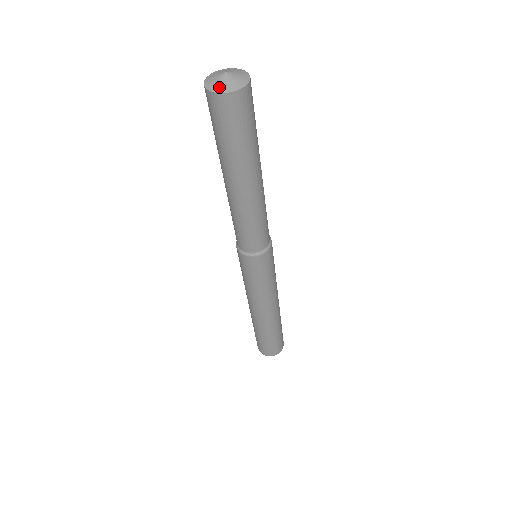
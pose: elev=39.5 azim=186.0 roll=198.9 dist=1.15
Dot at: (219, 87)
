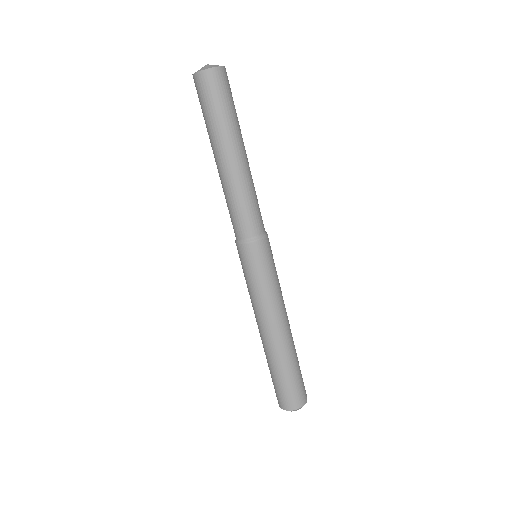
Dot at: (205, 68)
